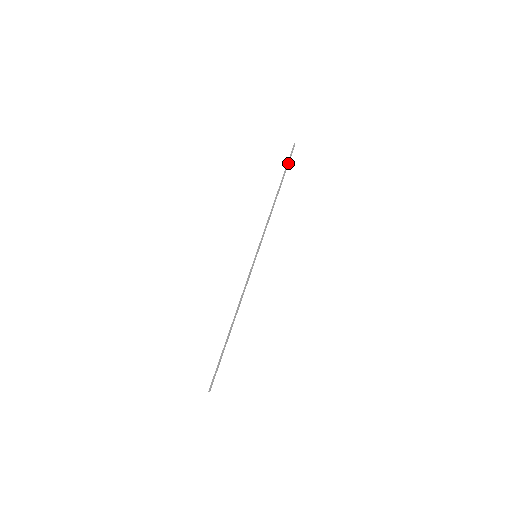
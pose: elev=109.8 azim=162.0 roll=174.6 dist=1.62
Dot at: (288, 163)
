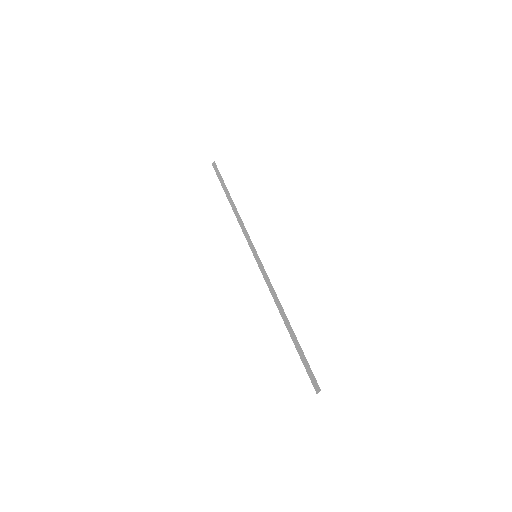
Dot at: (219, 177)
